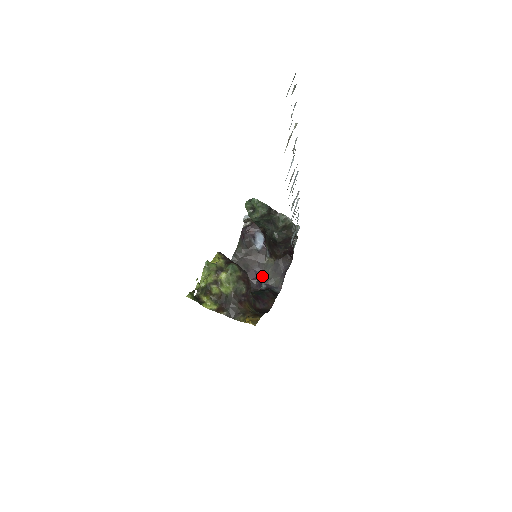
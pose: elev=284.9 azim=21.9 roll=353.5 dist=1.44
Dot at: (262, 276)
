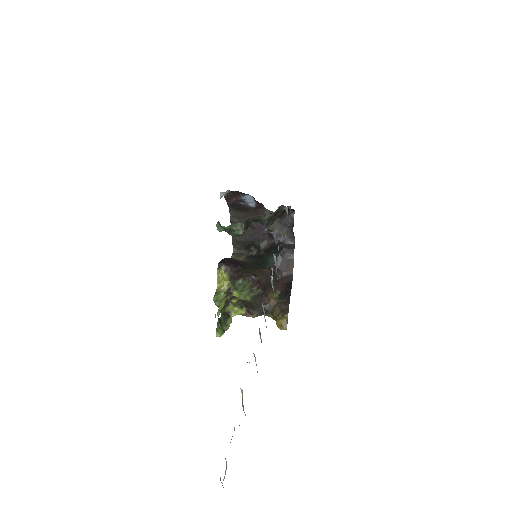
Dot at: (270, 232)
